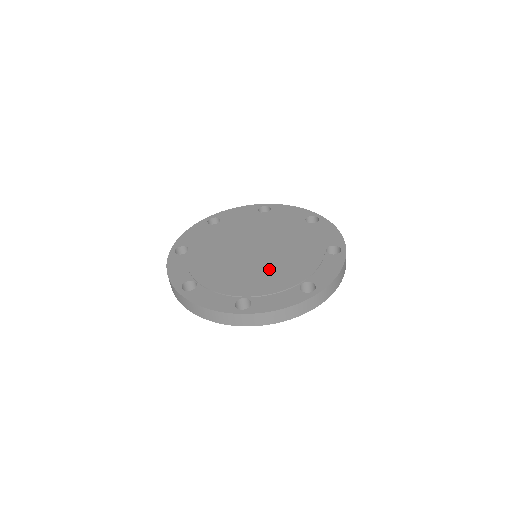
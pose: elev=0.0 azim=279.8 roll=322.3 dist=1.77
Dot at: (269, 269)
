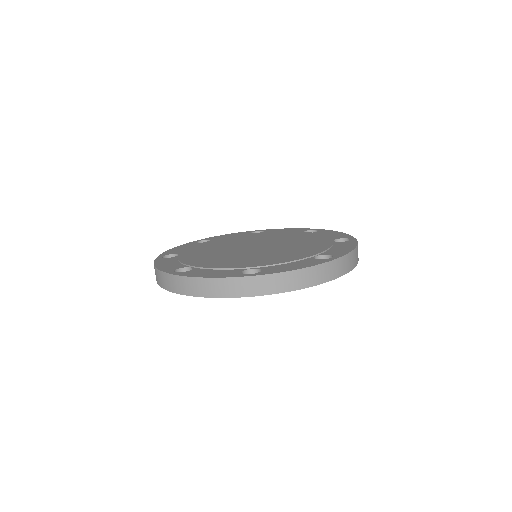
Dot at: (275, 253)
